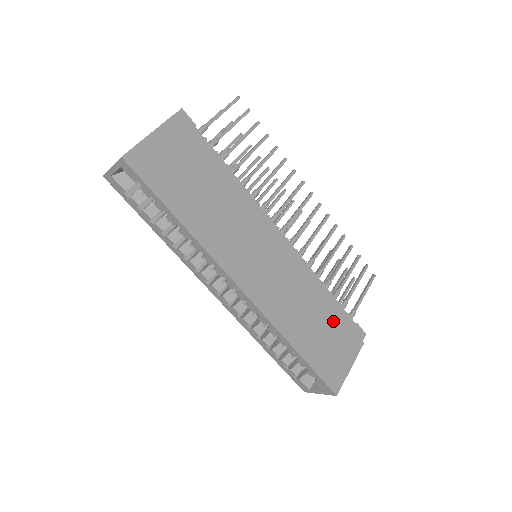
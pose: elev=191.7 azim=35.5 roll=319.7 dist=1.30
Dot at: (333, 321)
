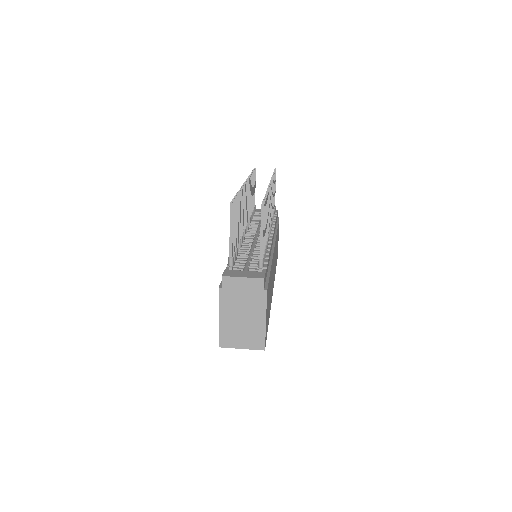
Dot at: occluded
